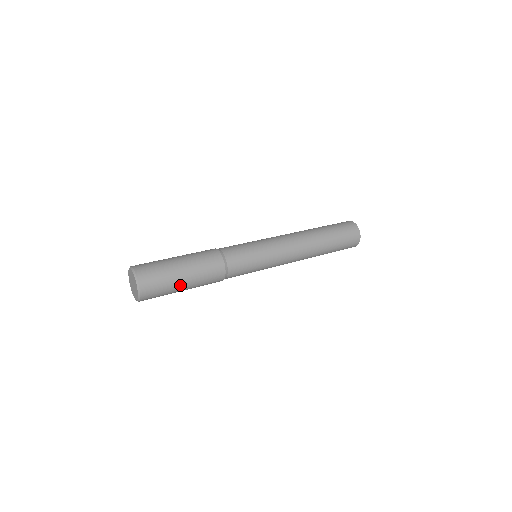
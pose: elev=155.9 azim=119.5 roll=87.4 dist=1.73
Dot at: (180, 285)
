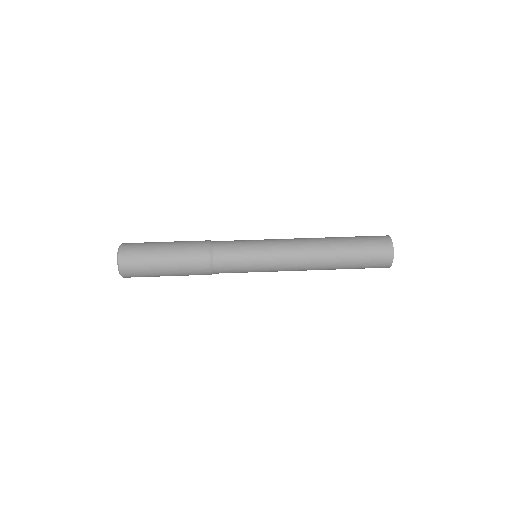
Dot at: (161, 272)
